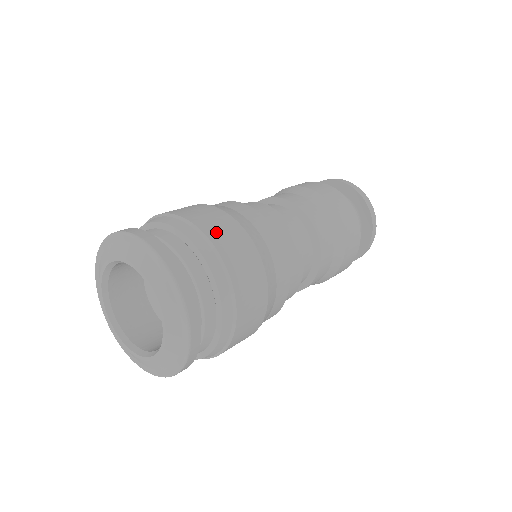
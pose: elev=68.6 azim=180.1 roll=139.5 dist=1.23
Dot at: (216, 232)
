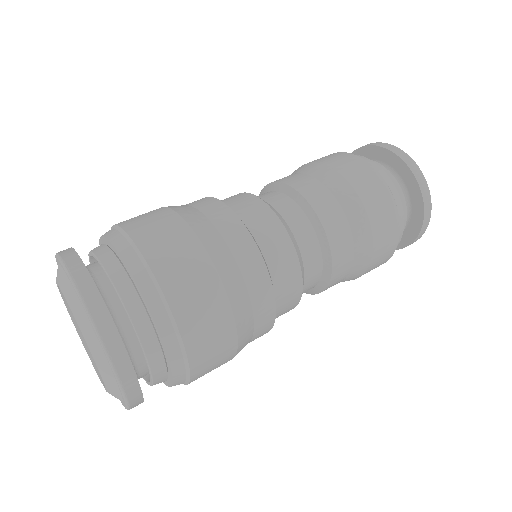
Dot at: (198, 336)
